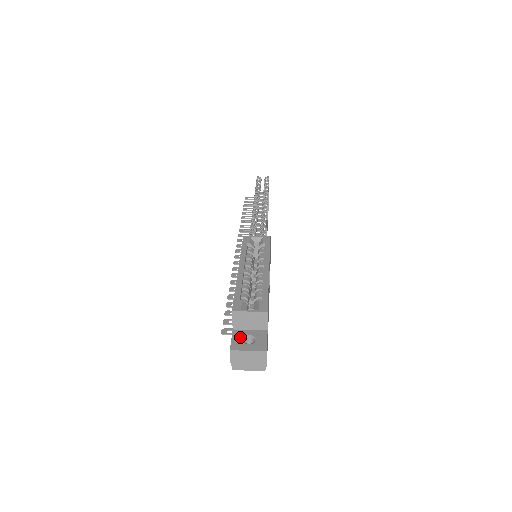
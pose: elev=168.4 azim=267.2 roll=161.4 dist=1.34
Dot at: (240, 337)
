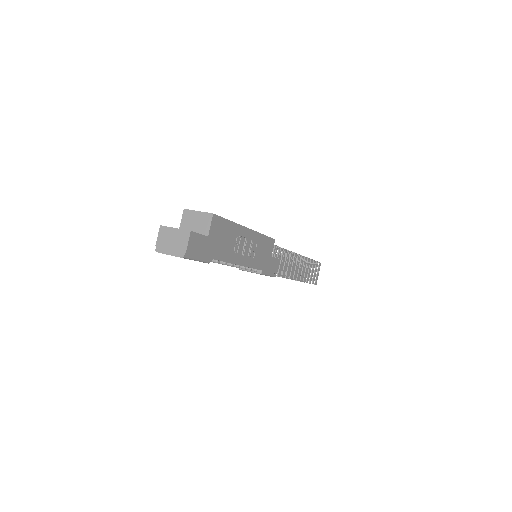
Dot at: occluded
